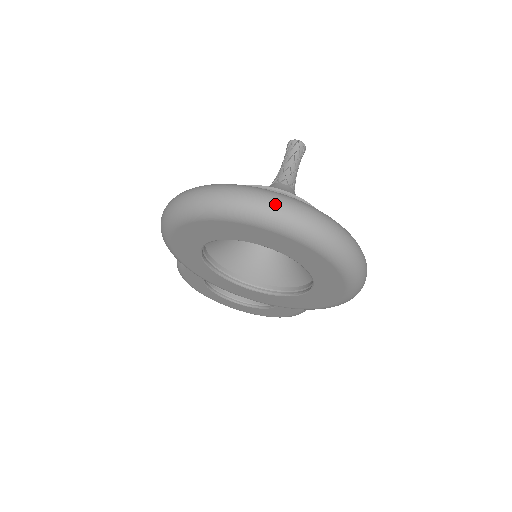
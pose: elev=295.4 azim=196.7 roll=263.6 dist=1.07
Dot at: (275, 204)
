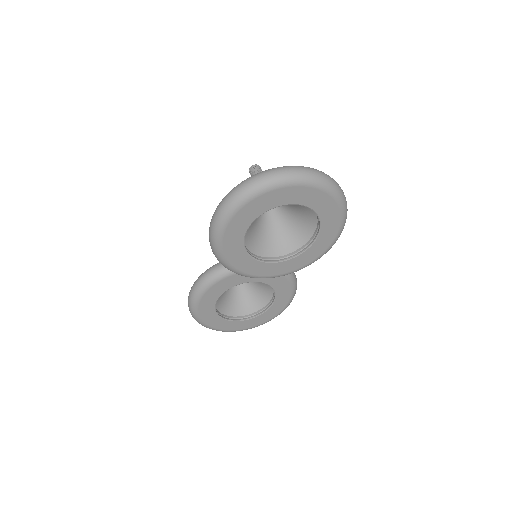
Dot at: (294, 169)
